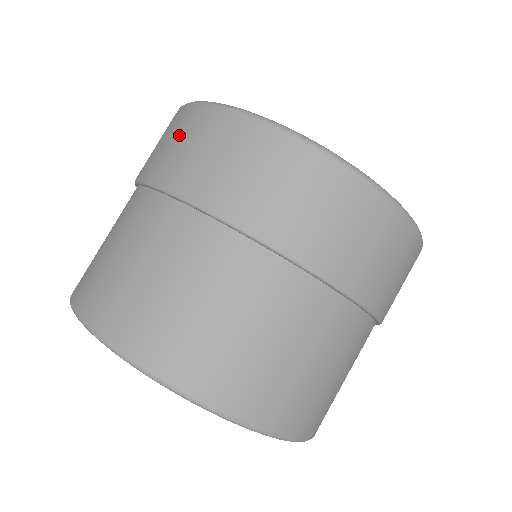
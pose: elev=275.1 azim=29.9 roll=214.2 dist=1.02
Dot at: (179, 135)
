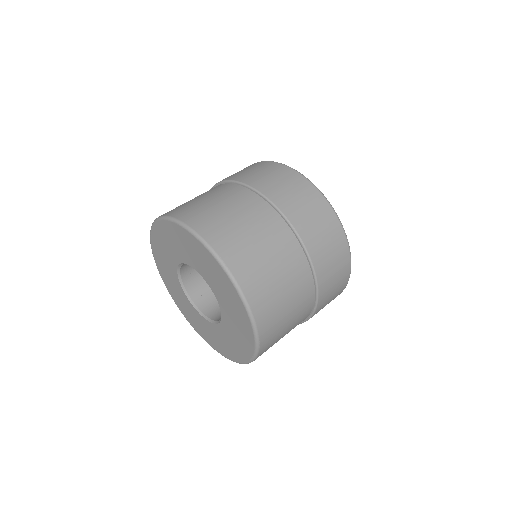
Dot at: occluded
